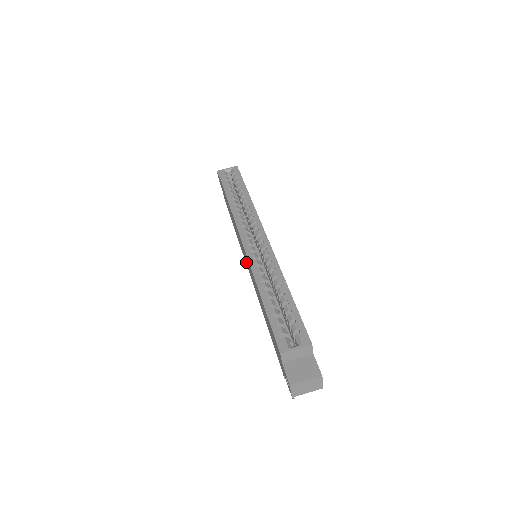
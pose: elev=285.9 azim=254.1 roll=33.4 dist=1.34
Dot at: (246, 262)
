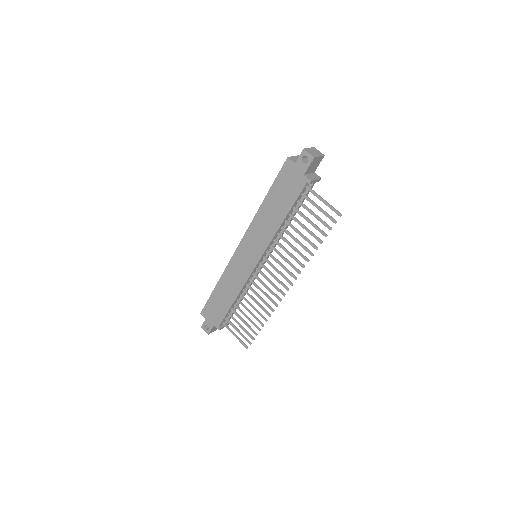
Dot at: (253, 259)
